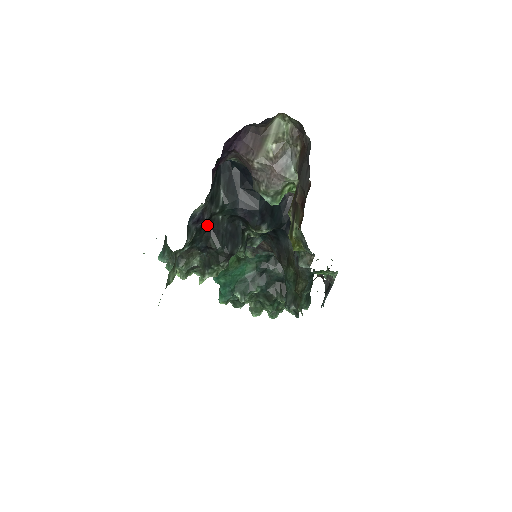
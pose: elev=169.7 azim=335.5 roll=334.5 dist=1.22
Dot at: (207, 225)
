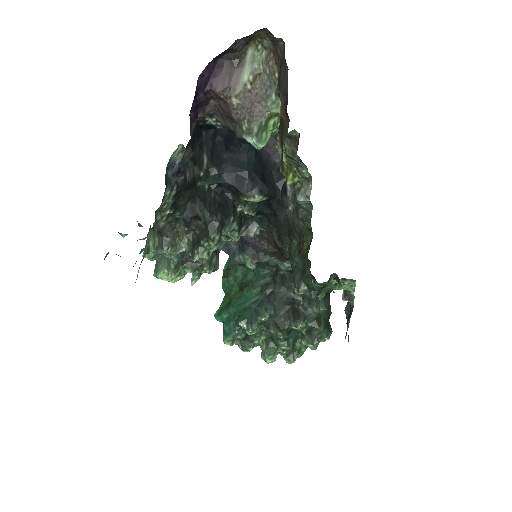
Dot at: (191, 190)
